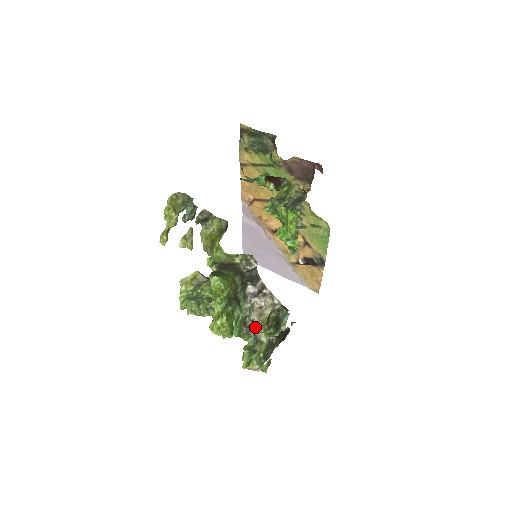
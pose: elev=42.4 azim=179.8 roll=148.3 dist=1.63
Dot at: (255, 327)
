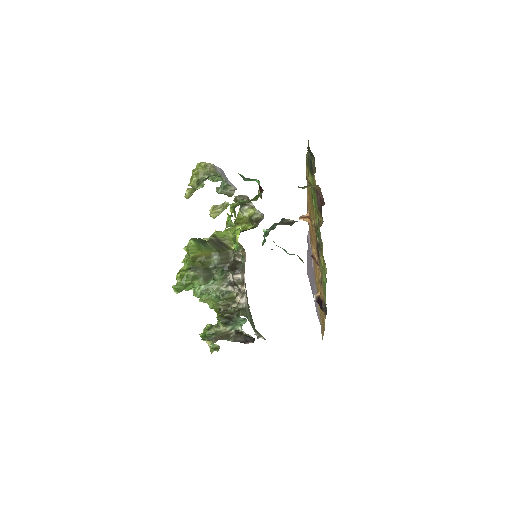
Dot at: occluded
